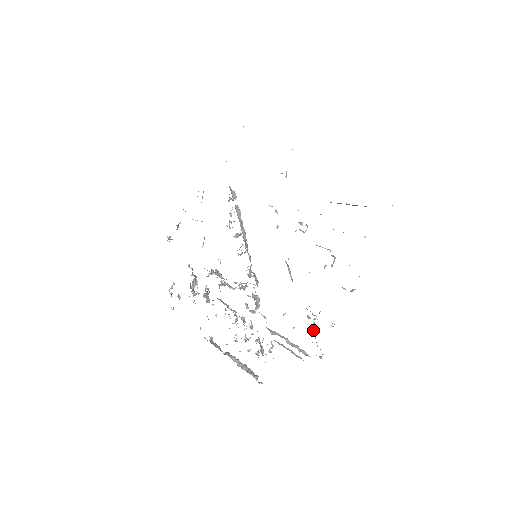
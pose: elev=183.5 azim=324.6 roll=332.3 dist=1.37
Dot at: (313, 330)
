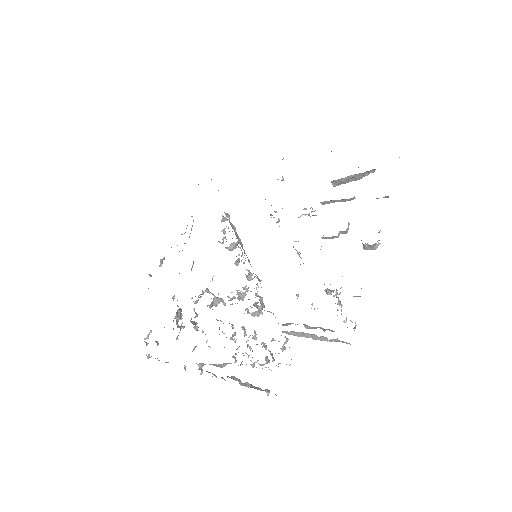
Dot at: occluded
